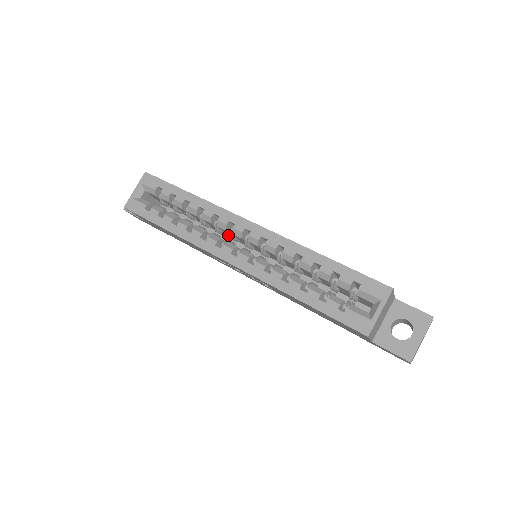
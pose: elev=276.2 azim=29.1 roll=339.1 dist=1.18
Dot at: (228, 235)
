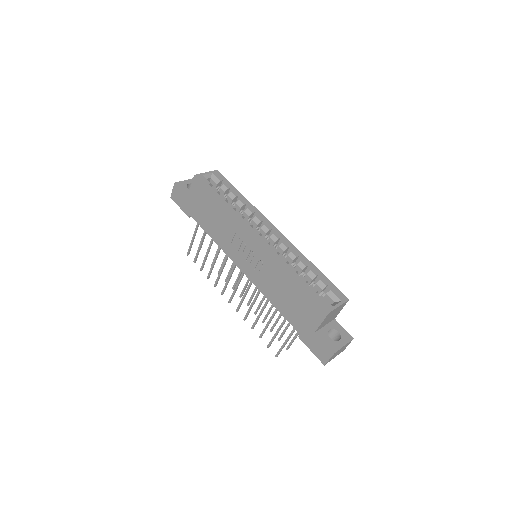
Dot at: occluded
